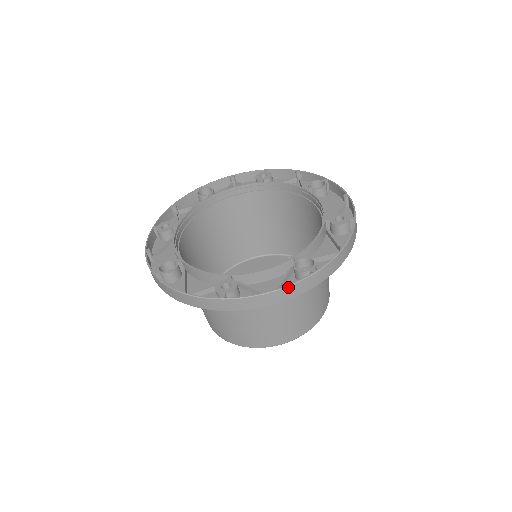
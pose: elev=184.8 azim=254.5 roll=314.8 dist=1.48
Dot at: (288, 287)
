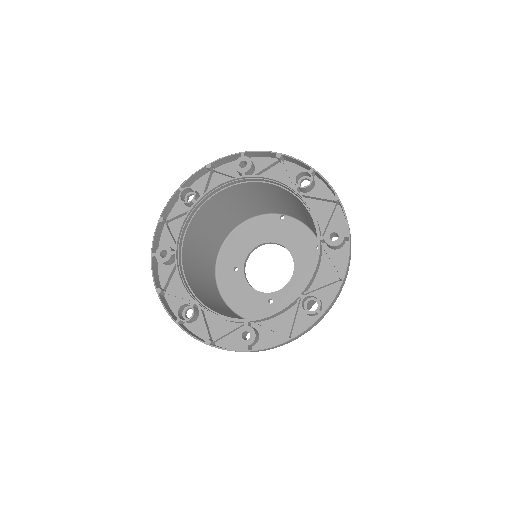
Dot at: (301, 333)
